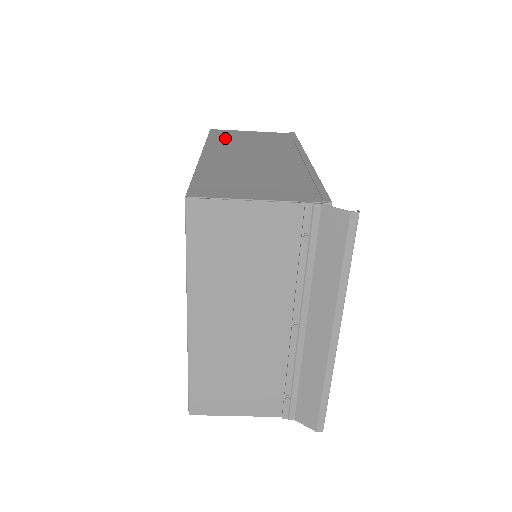
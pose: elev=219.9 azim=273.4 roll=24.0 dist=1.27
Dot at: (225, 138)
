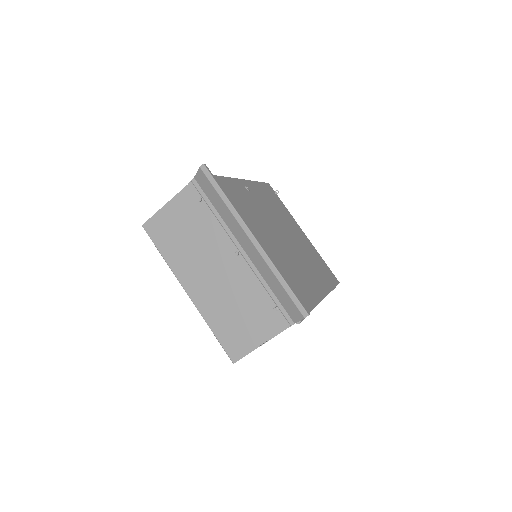
Dot at: occluded
